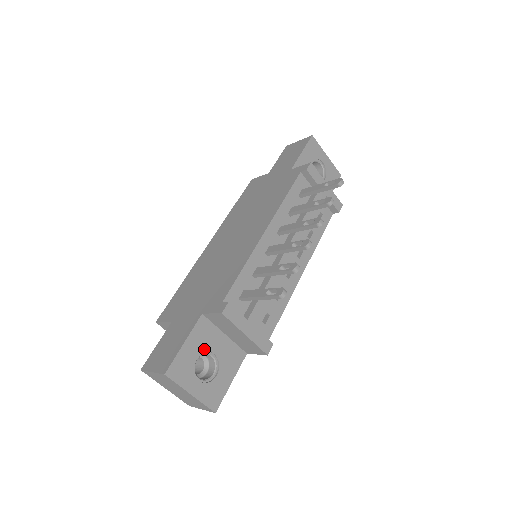
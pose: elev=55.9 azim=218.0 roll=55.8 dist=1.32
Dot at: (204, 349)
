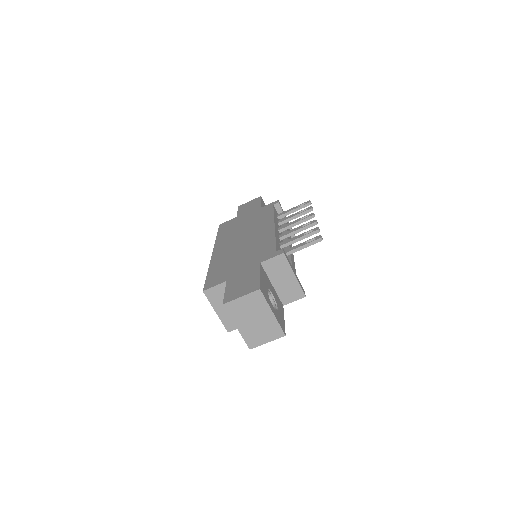
Dot at: (268, 287)
